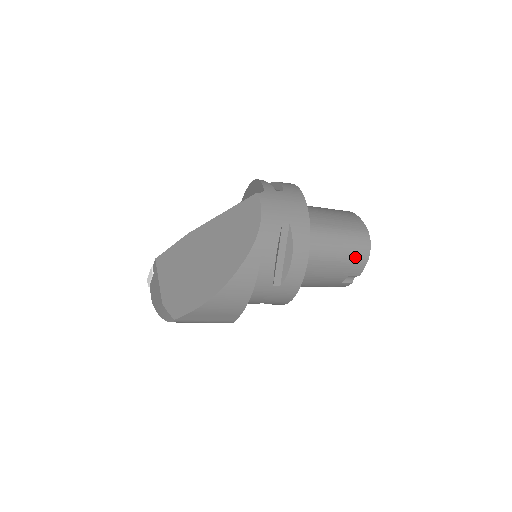
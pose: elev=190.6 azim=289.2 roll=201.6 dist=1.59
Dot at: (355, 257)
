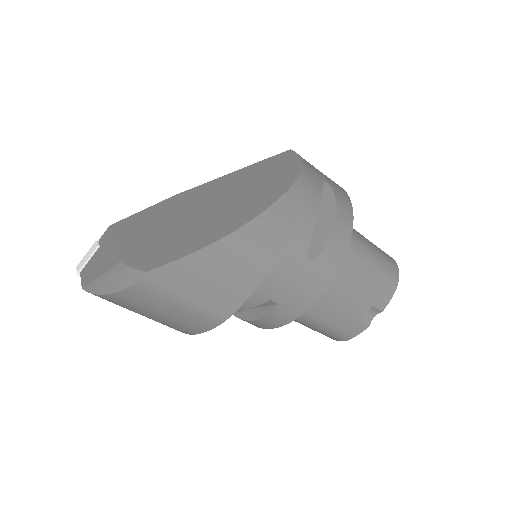
Dot at: (385, 275)
